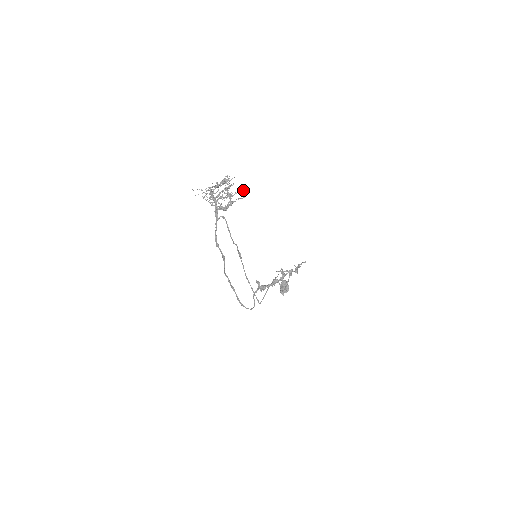
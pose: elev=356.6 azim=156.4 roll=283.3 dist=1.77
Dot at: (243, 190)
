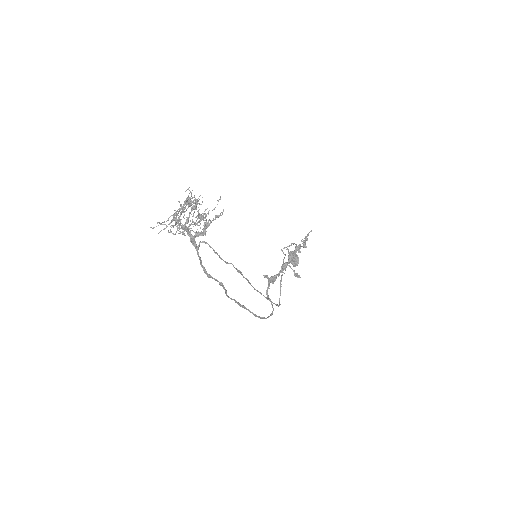
Dot at: occluded
